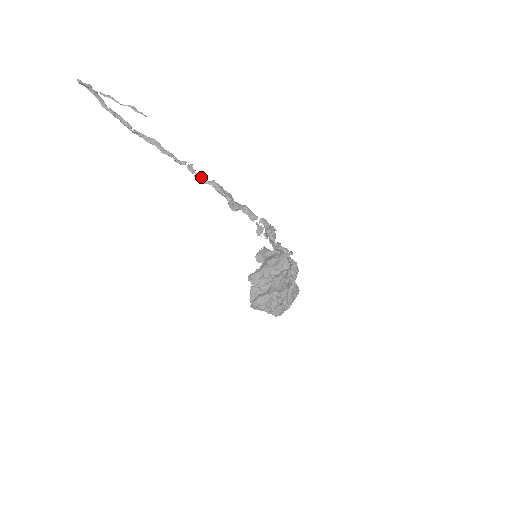
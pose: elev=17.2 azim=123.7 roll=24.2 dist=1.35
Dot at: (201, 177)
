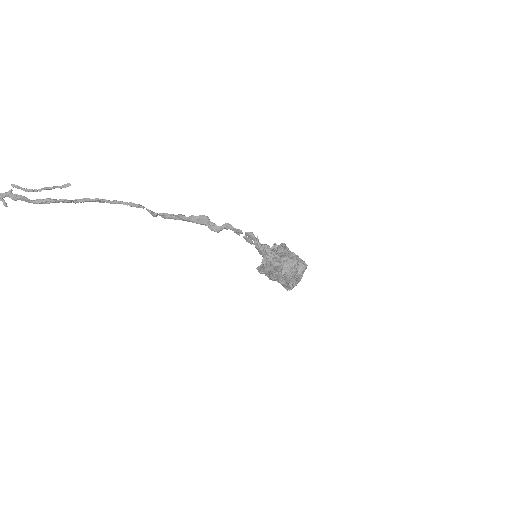
Dot at: (167, 216)
